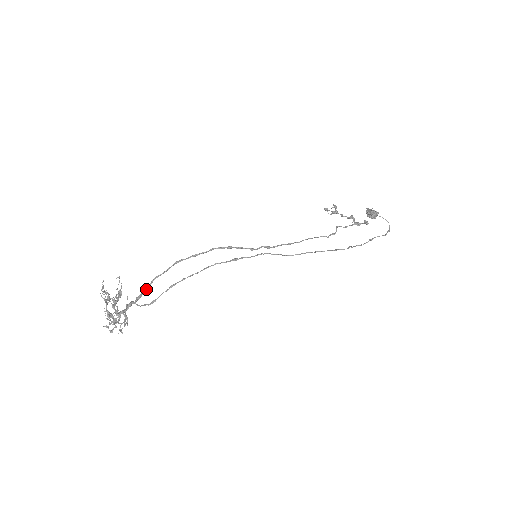
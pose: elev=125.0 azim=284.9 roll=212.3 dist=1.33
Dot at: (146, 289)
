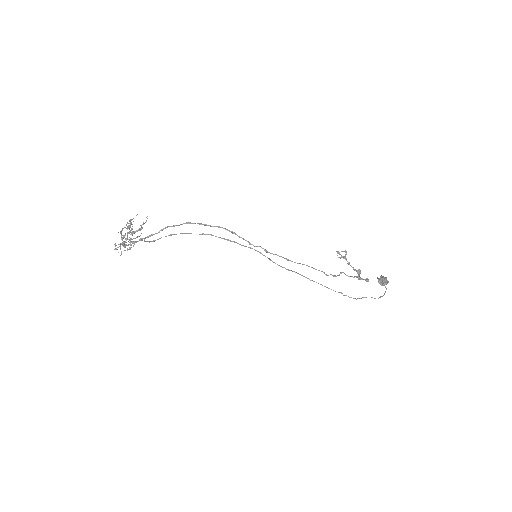
Dot at: occluded
